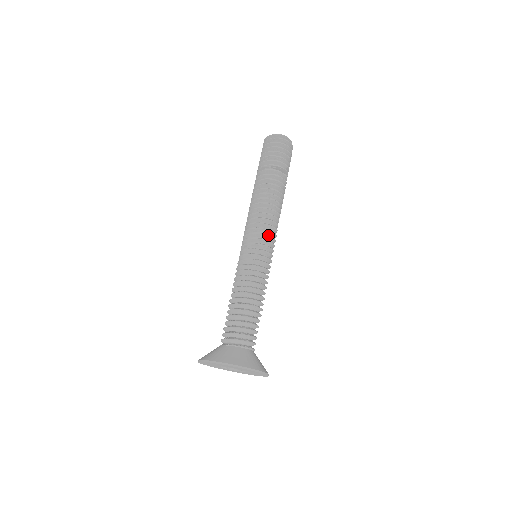
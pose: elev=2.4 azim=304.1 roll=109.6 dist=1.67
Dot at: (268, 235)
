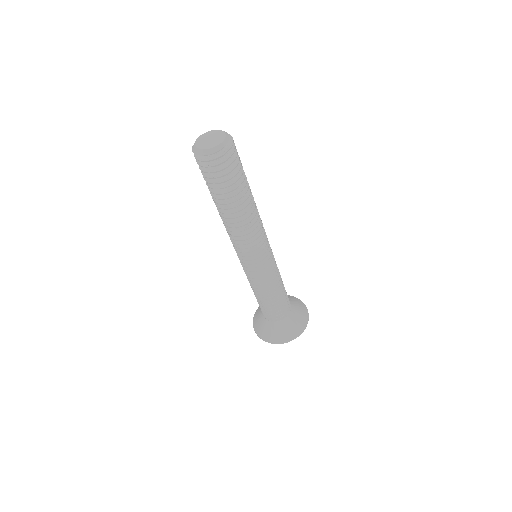
Dot at: (250, 256)
